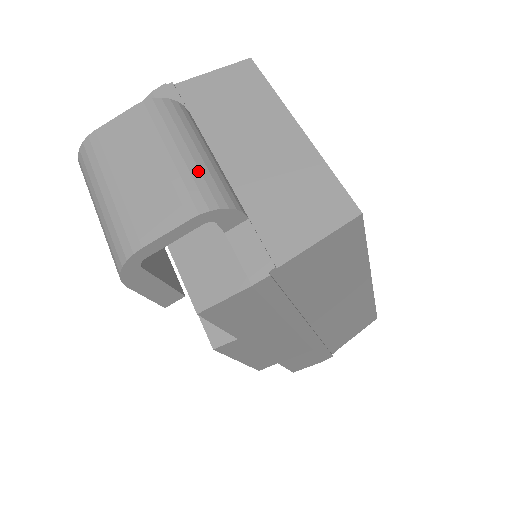
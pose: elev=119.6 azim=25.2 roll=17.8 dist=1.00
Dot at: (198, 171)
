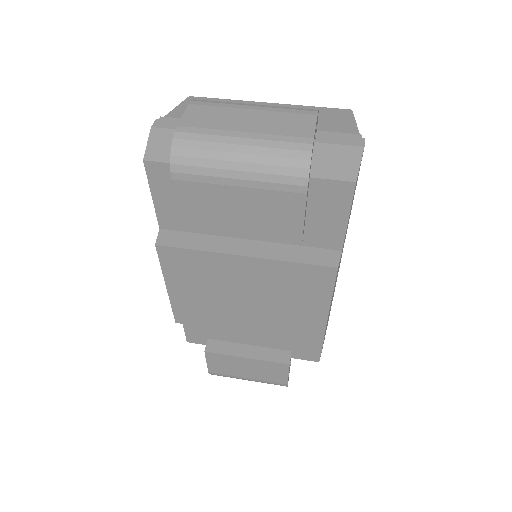
Dot at: (280, 107)
